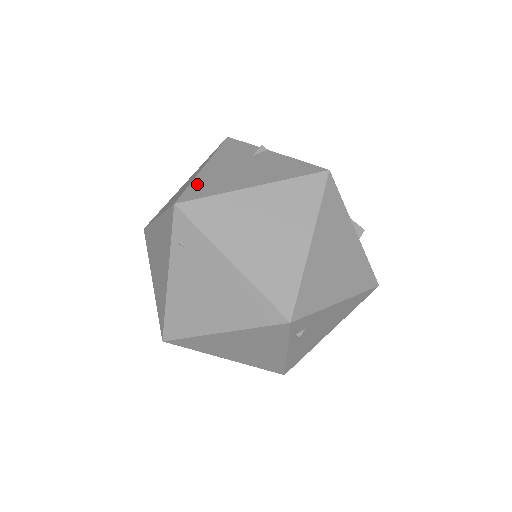
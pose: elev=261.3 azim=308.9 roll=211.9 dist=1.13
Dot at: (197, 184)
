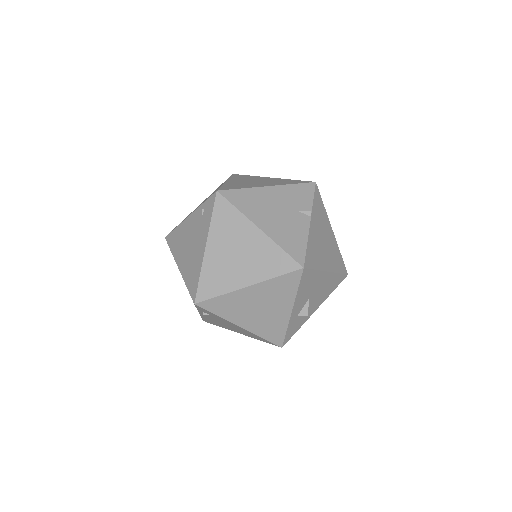
Dot at: (245, 193)
